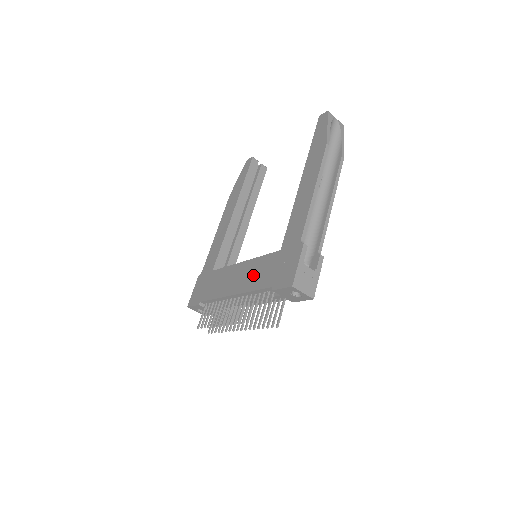
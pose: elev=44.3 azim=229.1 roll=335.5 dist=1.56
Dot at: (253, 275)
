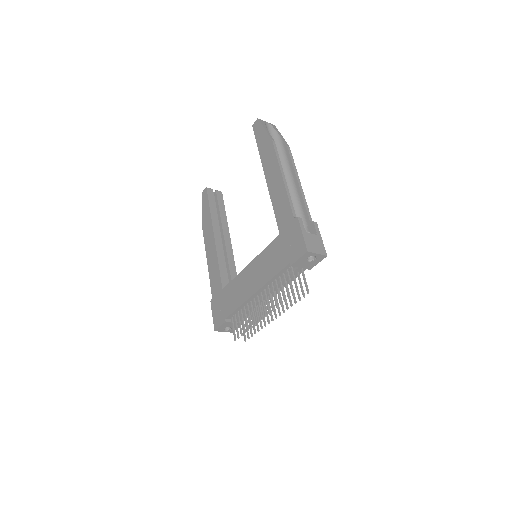
Dot at: (265, 267)
